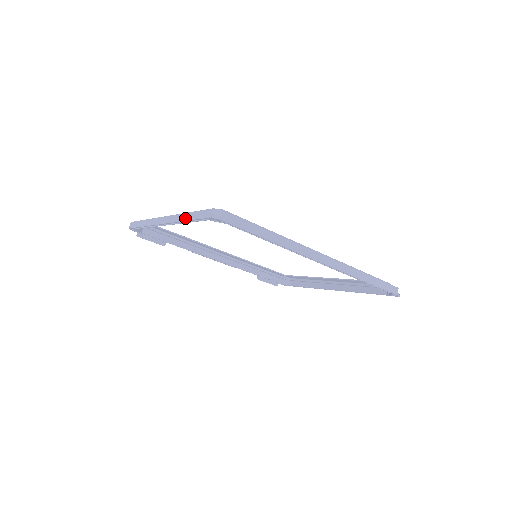
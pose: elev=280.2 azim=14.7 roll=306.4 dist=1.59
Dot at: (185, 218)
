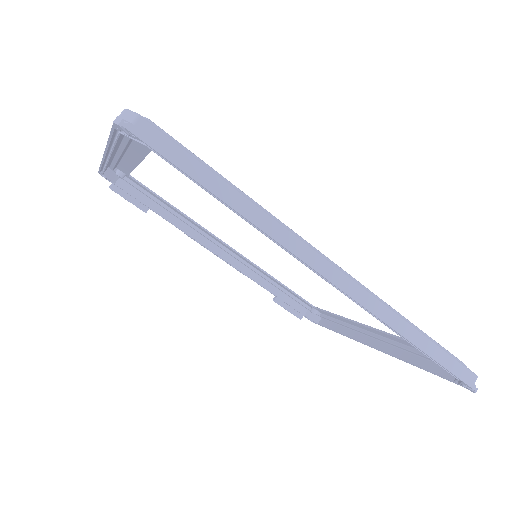
Dot at: occluded
